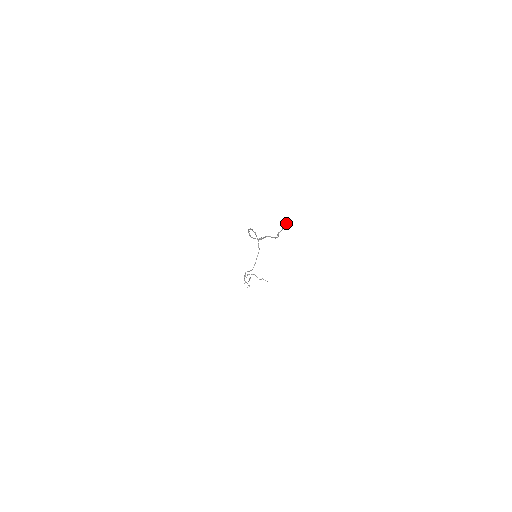
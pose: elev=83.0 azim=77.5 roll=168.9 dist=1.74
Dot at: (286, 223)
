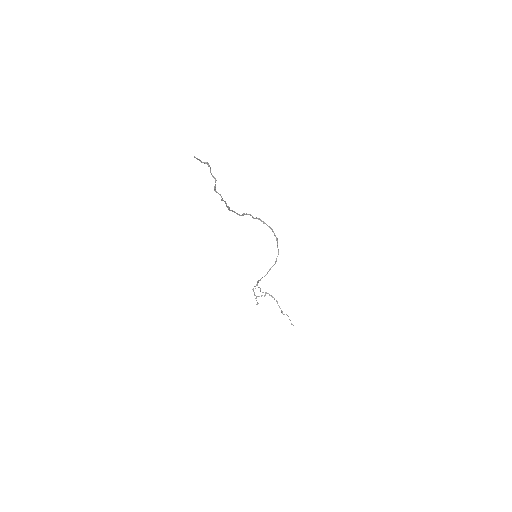
Dot at: (210, 167)
